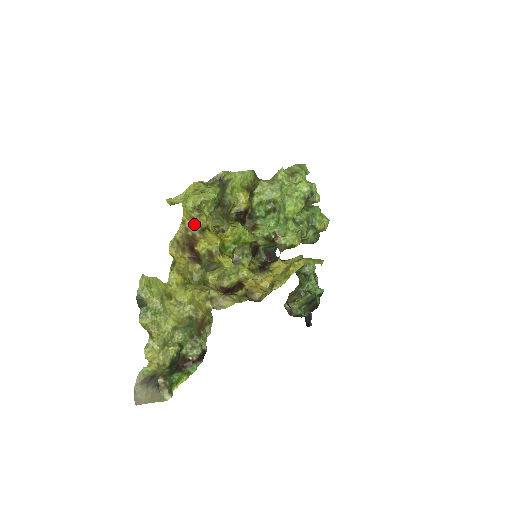
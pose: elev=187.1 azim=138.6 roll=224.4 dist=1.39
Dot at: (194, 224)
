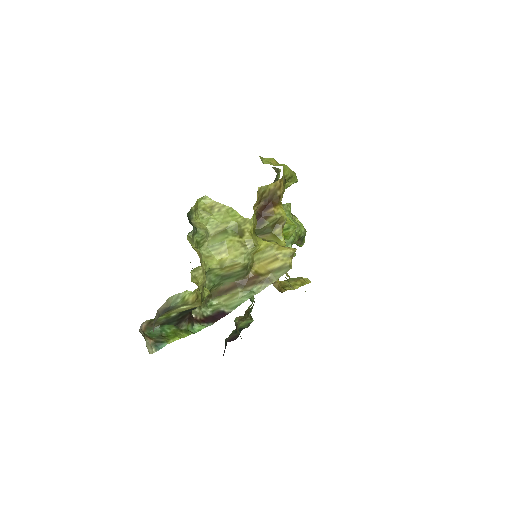
Dot at: (283, 188)
